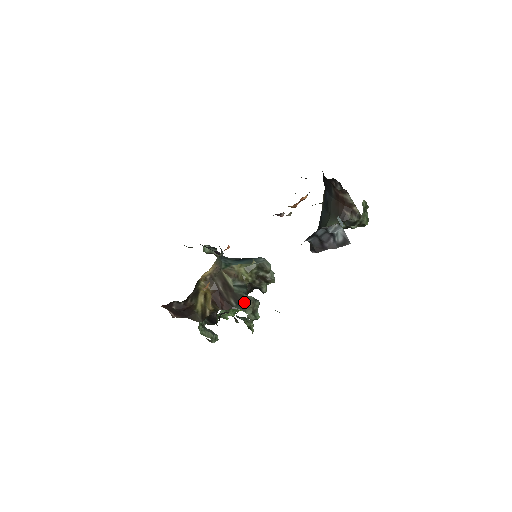
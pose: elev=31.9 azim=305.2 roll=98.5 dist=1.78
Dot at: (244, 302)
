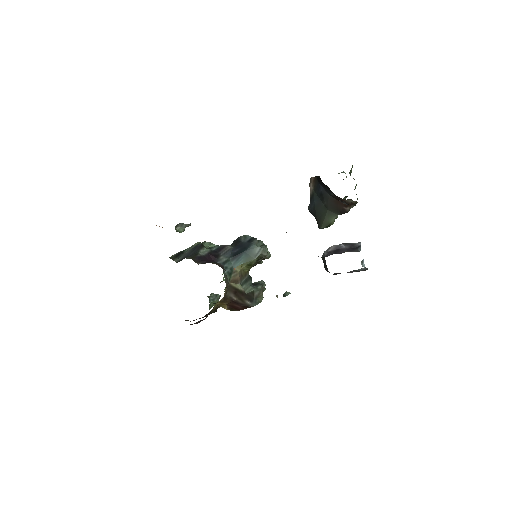
Dot at: (256, 296)
